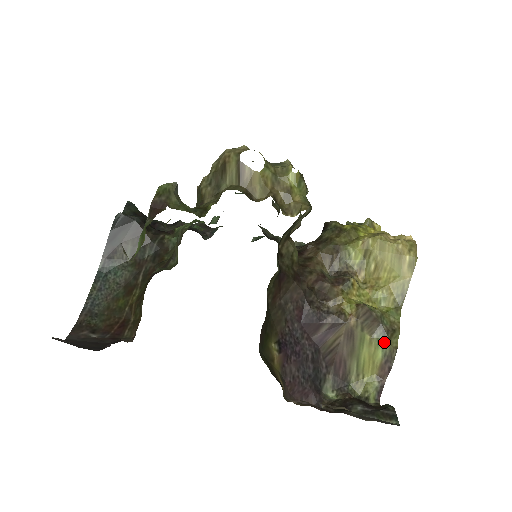
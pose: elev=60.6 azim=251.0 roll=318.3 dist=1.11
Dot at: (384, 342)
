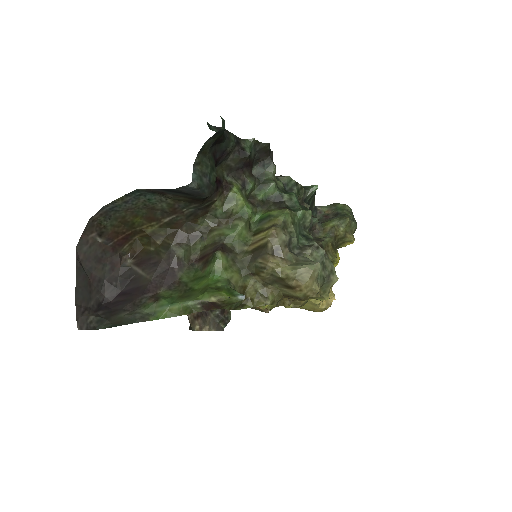
Dot at: (259, 310)
